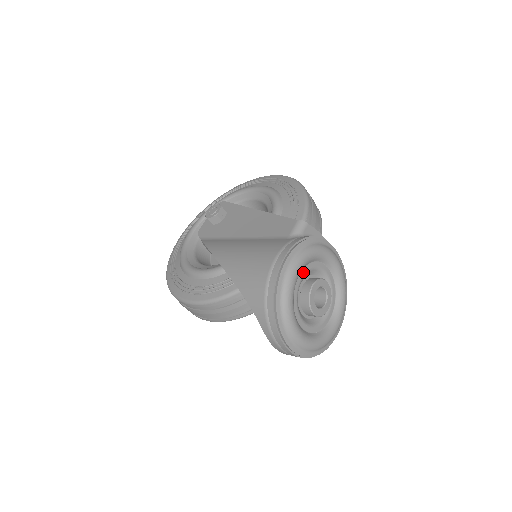
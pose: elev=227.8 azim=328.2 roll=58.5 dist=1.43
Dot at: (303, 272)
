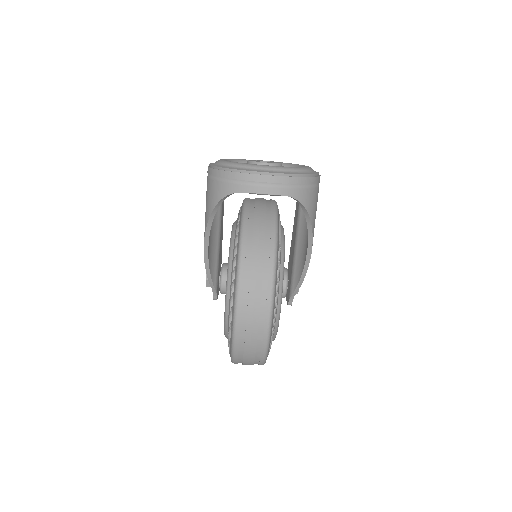
Dot at: occluded
